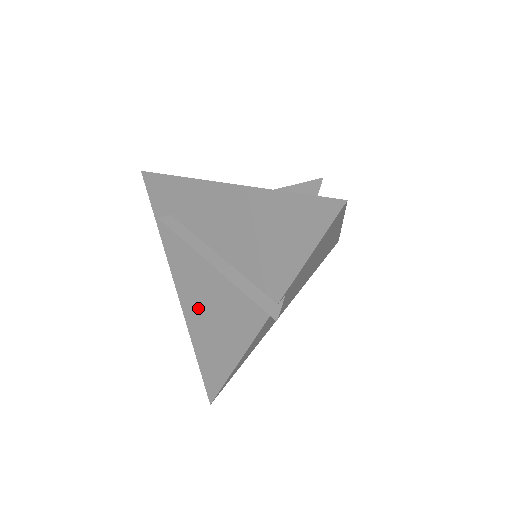
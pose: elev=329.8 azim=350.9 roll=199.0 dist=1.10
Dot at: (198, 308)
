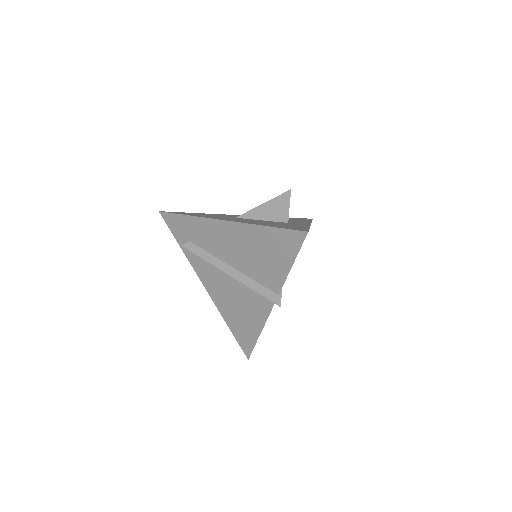
Dot at: (225, 301)
